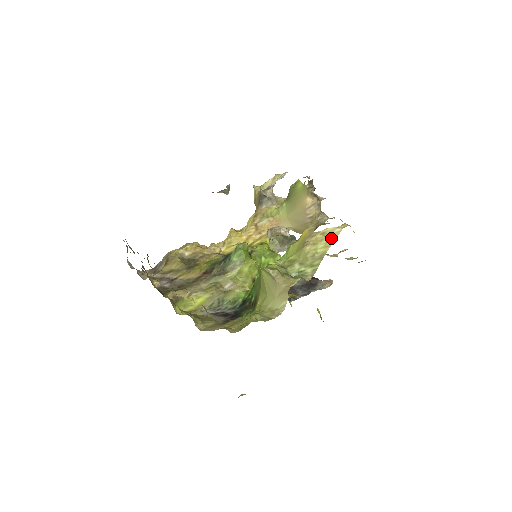
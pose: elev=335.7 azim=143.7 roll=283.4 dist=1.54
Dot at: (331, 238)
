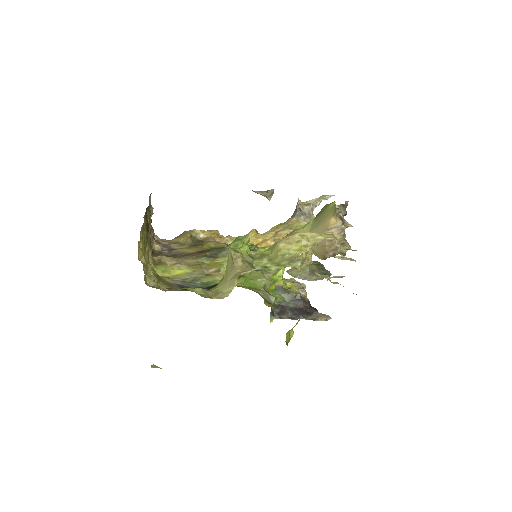
Dot at: (309, 243)
